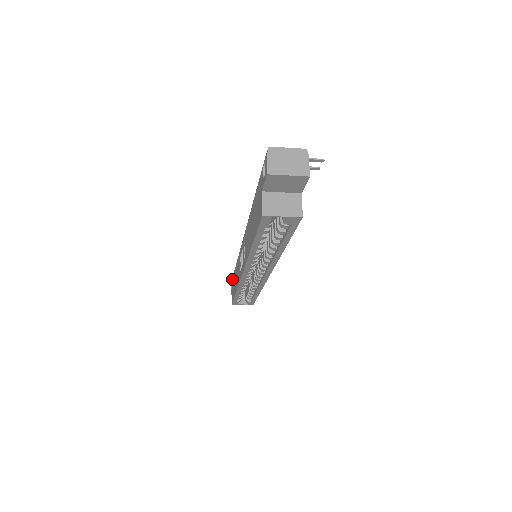
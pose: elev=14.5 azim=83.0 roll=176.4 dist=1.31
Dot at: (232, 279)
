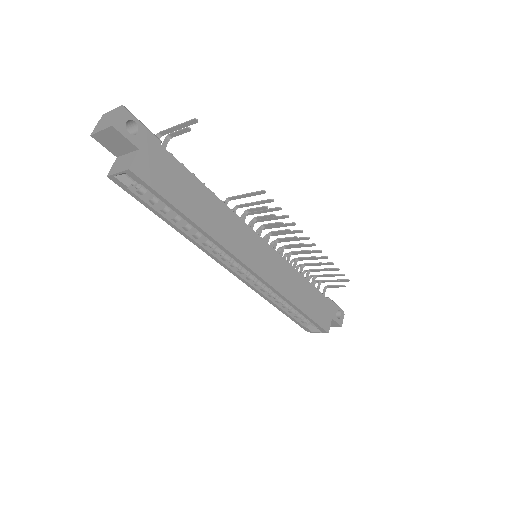
Dot at: occluded
